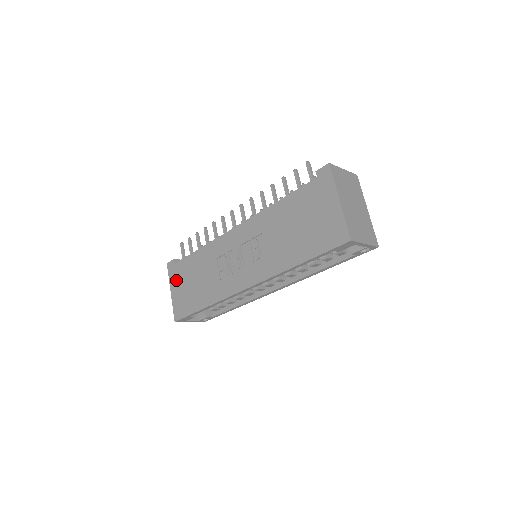
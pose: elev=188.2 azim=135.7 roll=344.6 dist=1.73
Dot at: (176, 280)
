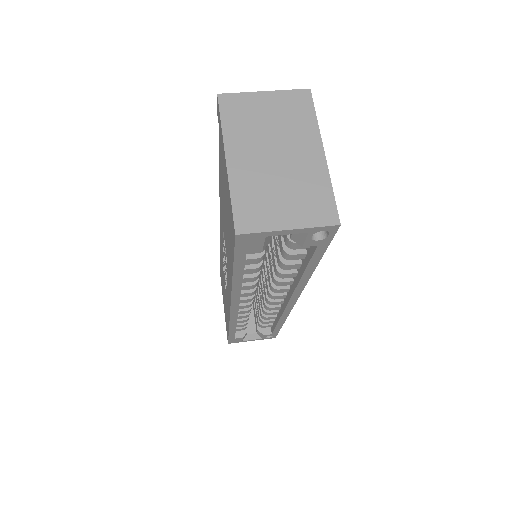
Dot at: (222, 292)
